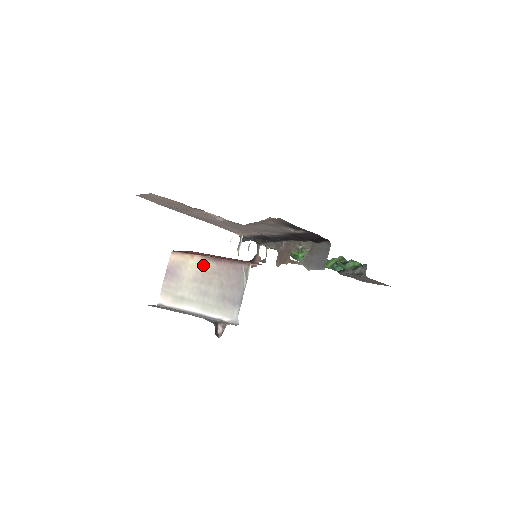
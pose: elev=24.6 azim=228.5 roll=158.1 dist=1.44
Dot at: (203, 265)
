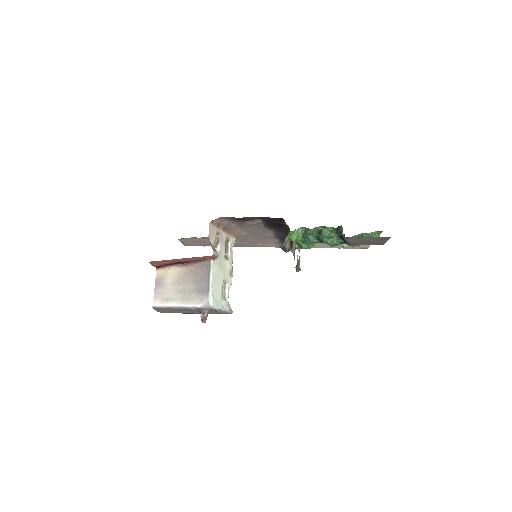
Dot at: (178, 271)
